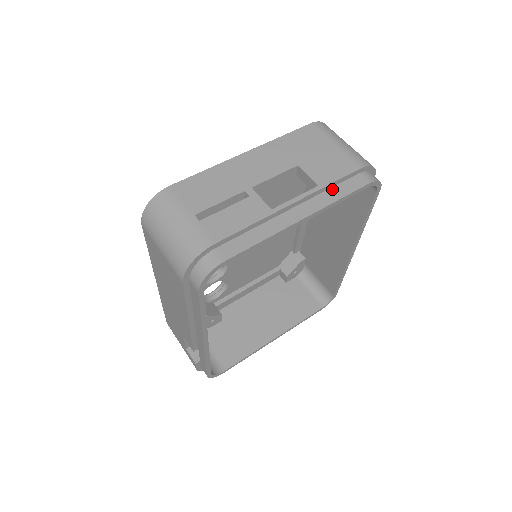
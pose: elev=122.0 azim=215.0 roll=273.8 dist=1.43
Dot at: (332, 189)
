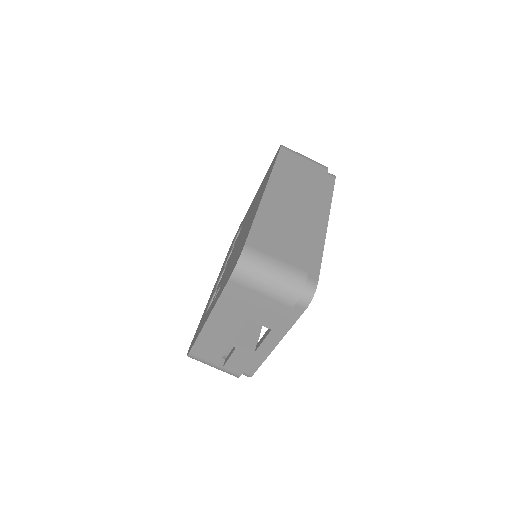
Dot at: (282, 322)
